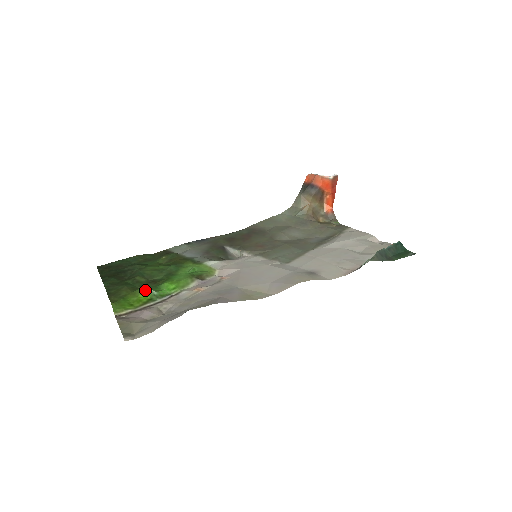
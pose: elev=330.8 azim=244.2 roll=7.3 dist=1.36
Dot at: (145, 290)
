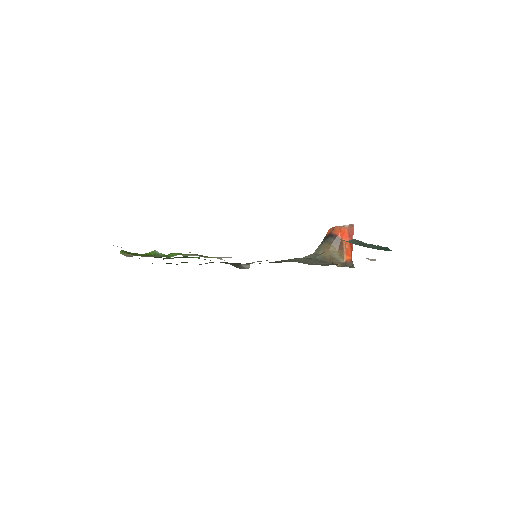
Dot at: (152, 251)
